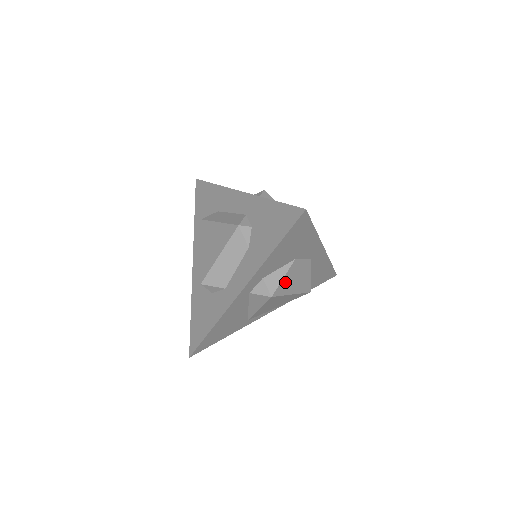
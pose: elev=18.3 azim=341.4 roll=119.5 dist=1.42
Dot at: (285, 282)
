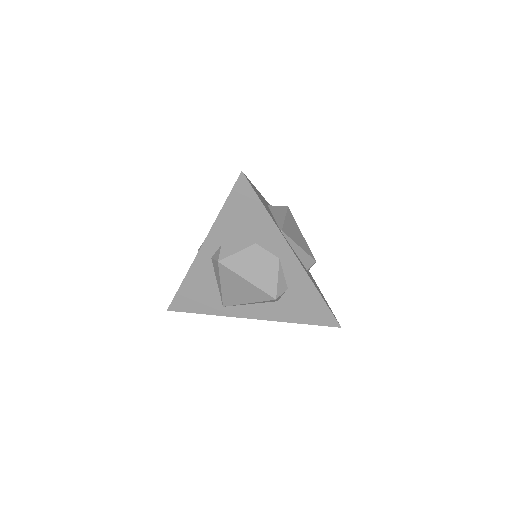
Dot at: (239, 259)
